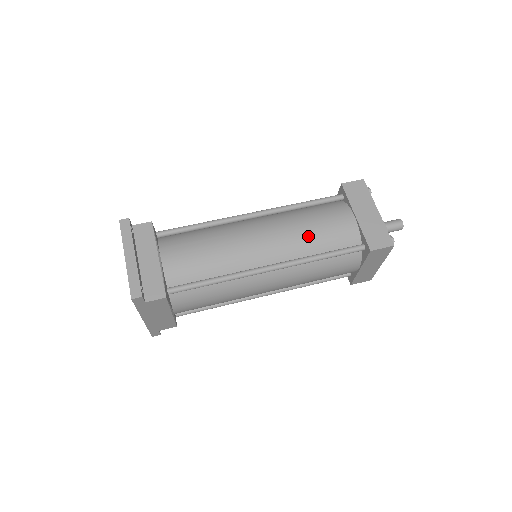
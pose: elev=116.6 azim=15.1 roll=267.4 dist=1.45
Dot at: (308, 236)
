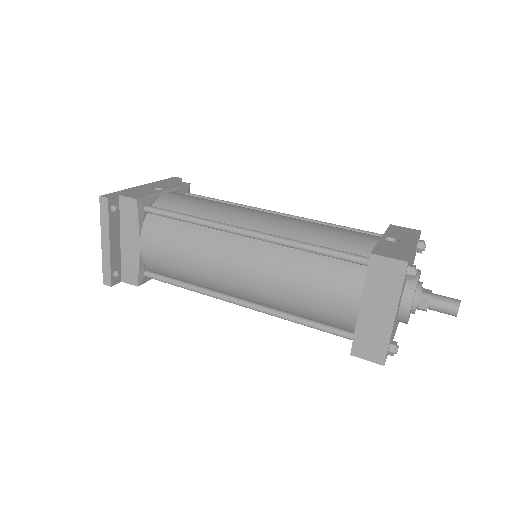
Dot at: (291, 297)
